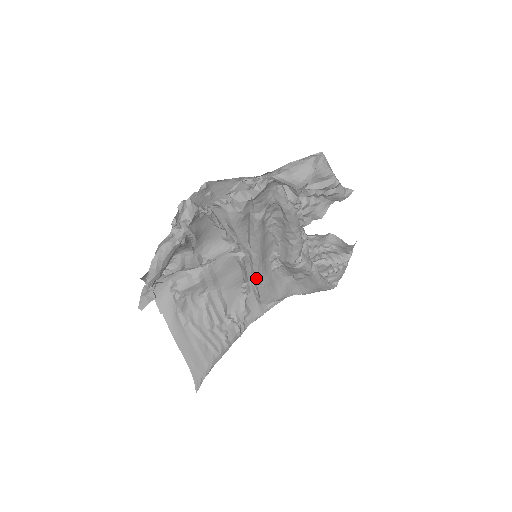
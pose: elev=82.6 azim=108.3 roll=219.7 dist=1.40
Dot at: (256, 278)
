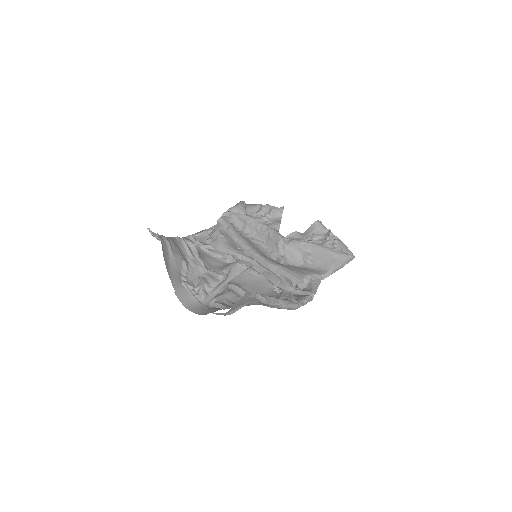
Dot at: (268, 265)
